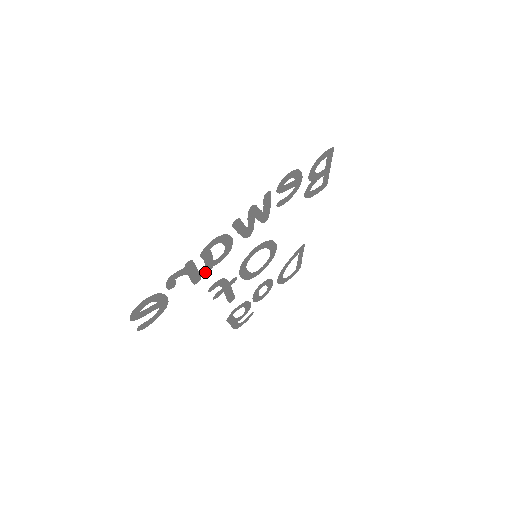
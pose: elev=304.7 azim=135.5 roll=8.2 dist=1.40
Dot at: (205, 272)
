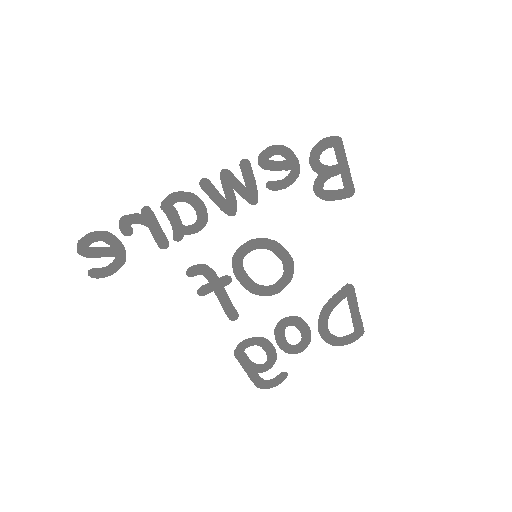
Dot at: (174, 238)
